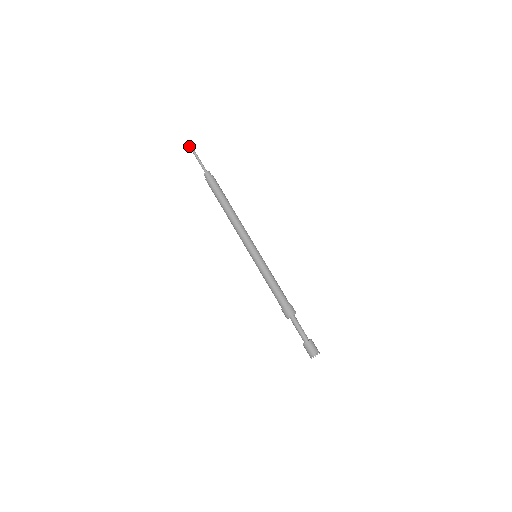
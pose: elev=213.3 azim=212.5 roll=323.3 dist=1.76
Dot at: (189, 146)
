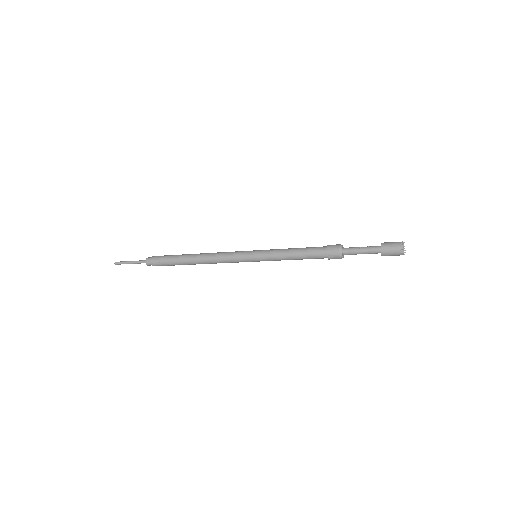
Dot at: occluded
